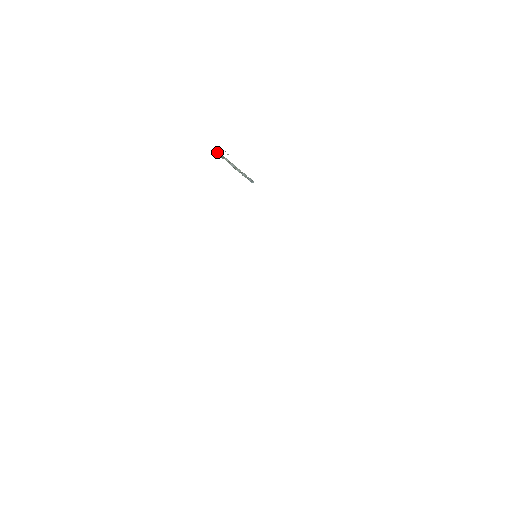
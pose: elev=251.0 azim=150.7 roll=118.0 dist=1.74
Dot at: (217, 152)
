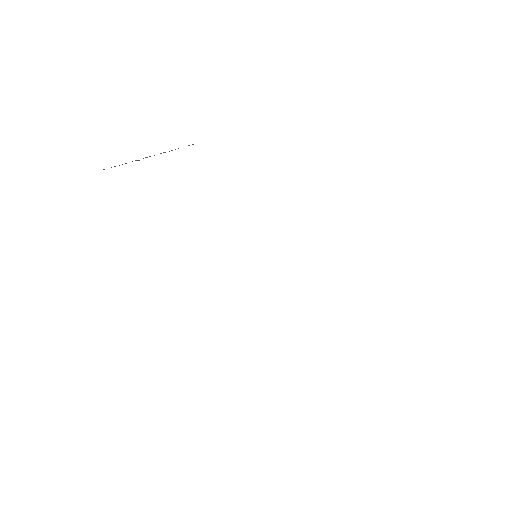
Dot at: occluded
